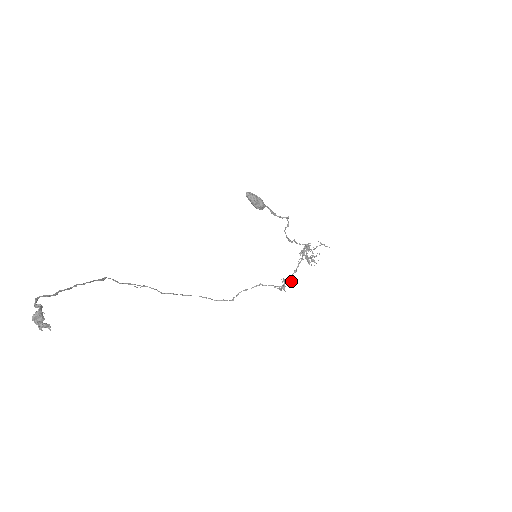
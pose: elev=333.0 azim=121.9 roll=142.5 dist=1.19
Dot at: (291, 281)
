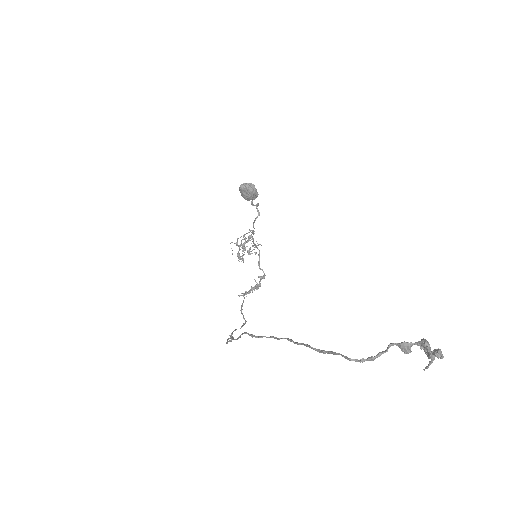
Dot at: (264, 275)
